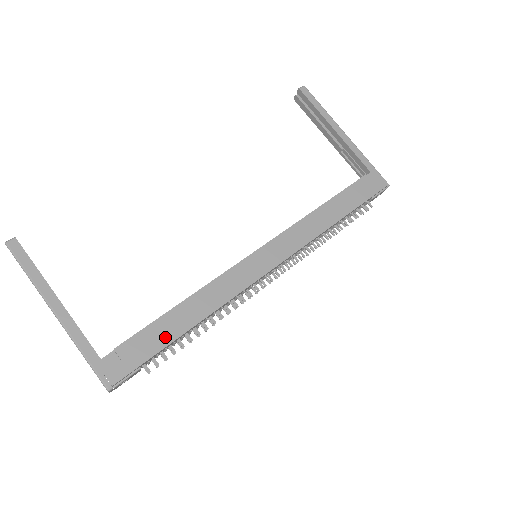
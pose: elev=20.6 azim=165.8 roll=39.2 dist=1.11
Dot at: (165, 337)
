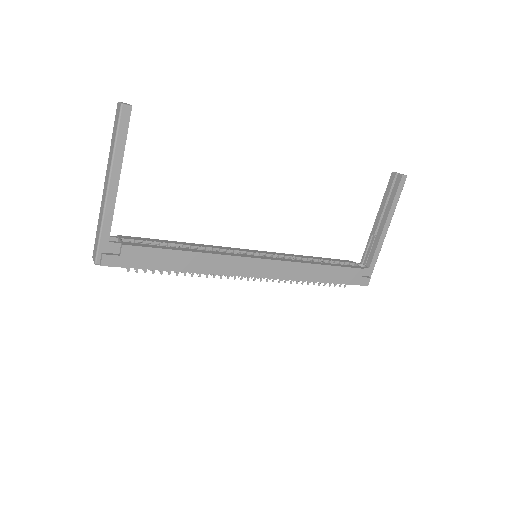
Dot at: (158, 264)
